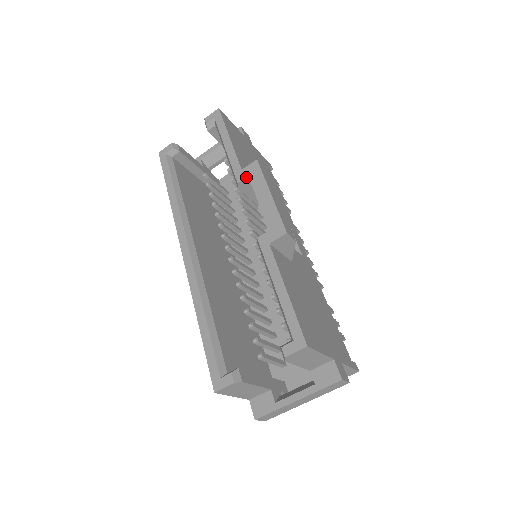
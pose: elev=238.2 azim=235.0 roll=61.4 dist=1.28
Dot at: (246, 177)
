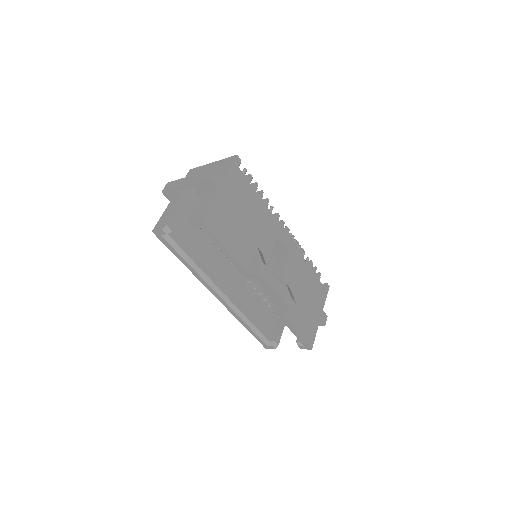
Dot at: occluded
